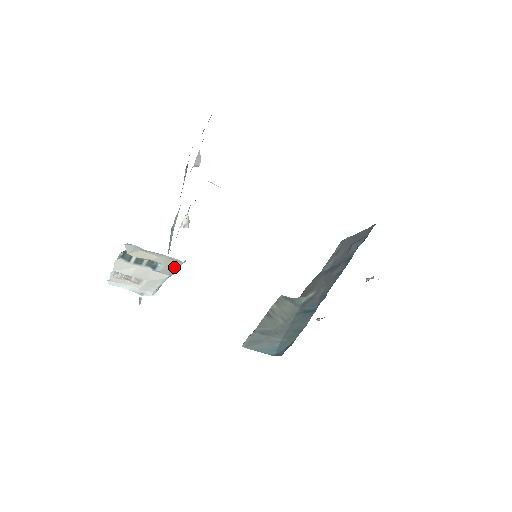
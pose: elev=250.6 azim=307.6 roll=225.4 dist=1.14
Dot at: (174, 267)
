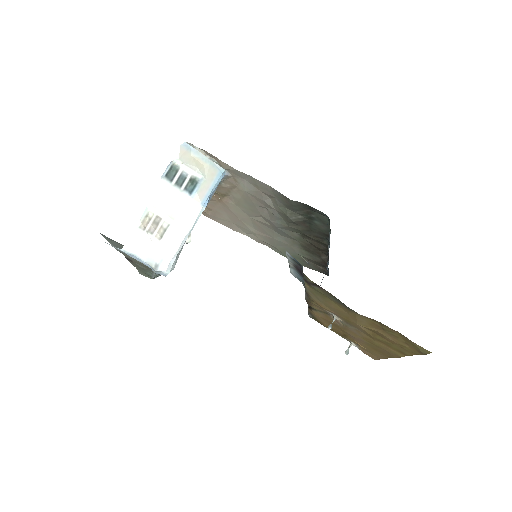
Dot at: (212, 184)
